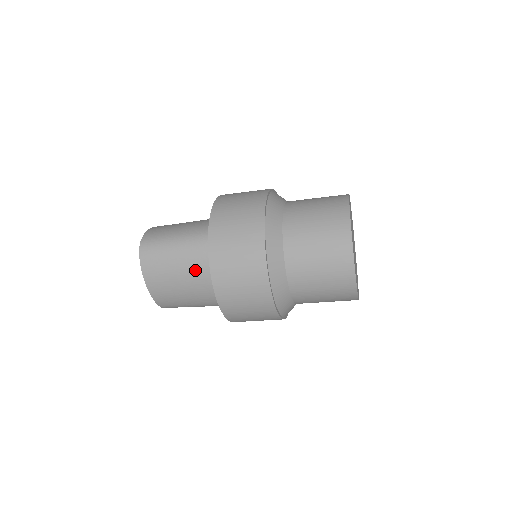
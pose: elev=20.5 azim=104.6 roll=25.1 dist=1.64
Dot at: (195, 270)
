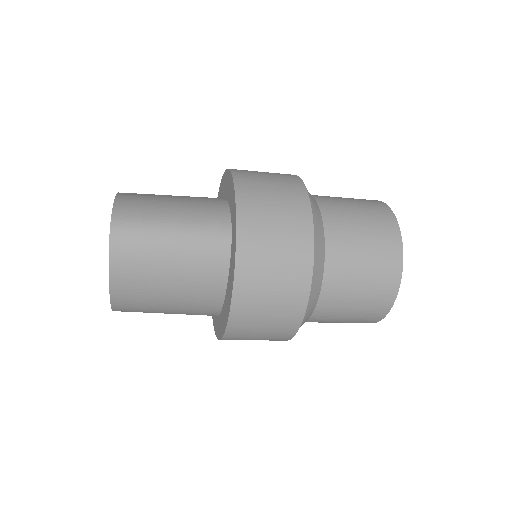
Dot at: (195, 274)
